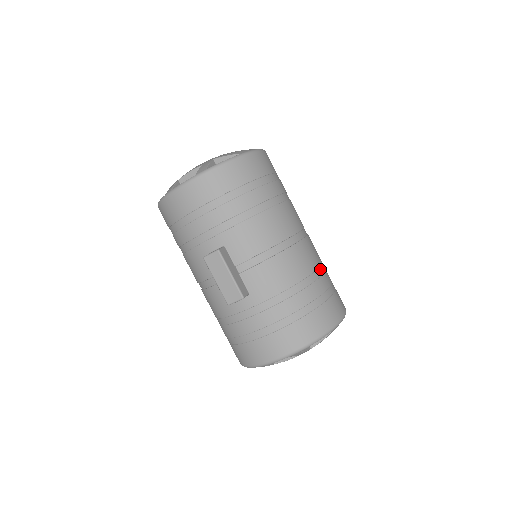
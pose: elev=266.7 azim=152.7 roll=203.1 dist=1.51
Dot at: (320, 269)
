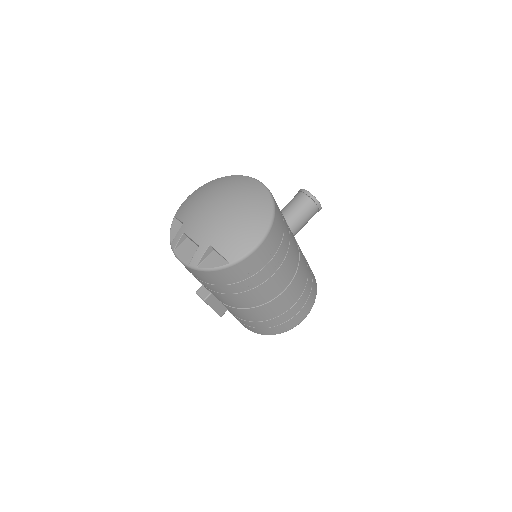
Dot at: (291, 304)
